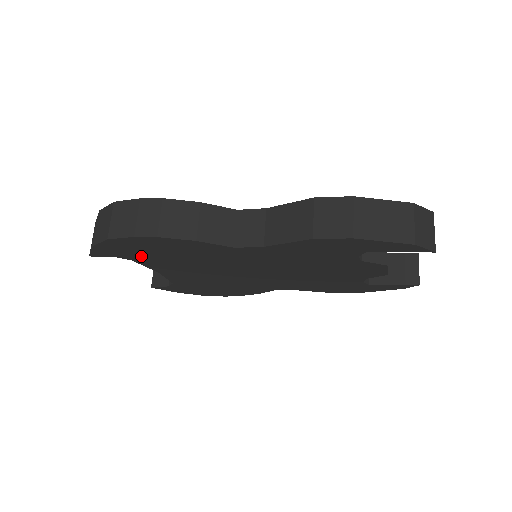
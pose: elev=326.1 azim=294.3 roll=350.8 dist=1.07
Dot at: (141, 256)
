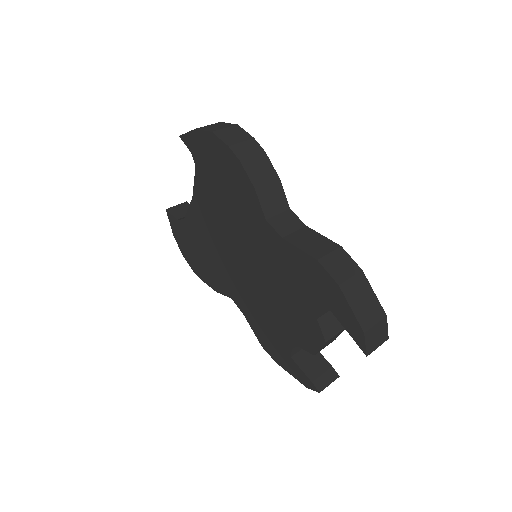
Dot at: (206, 169)
